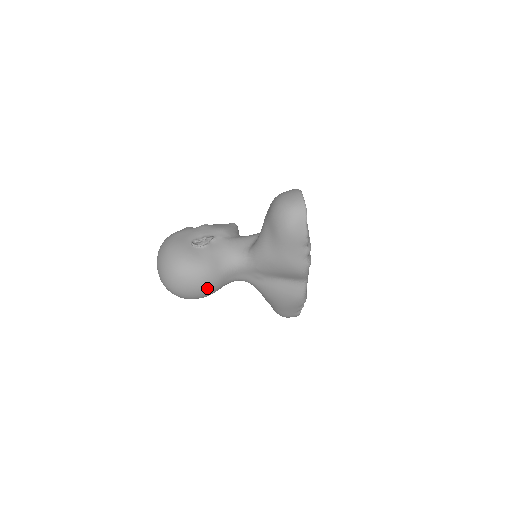
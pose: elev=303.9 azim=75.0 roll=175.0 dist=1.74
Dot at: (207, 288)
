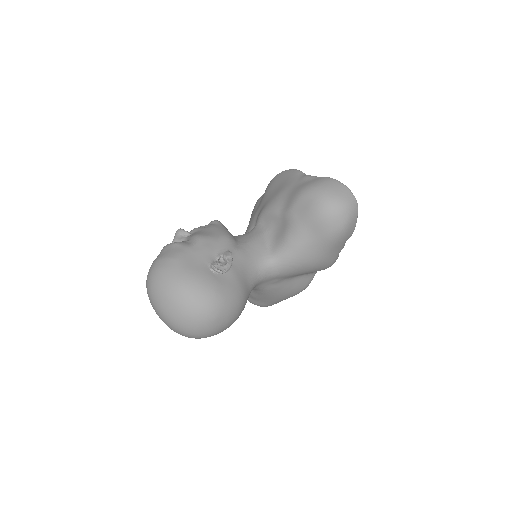
Dot at: (238, 317)
